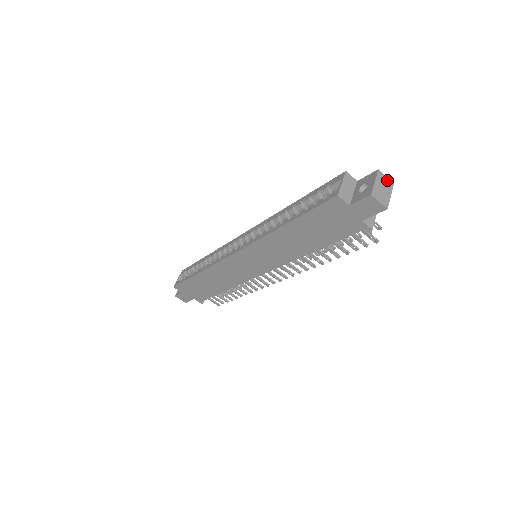
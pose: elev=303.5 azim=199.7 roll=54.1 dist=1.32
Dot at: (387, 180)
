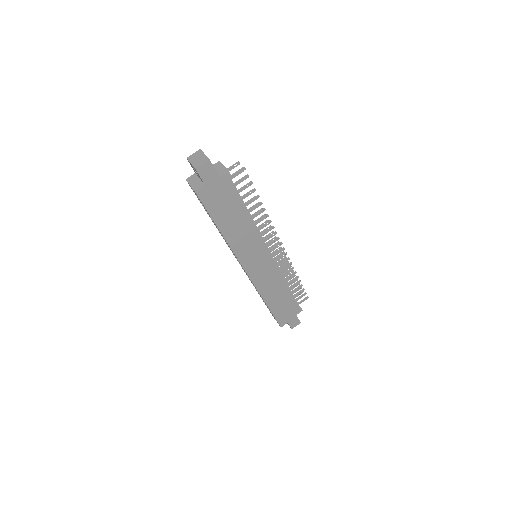
Dot at: (195, 154)
